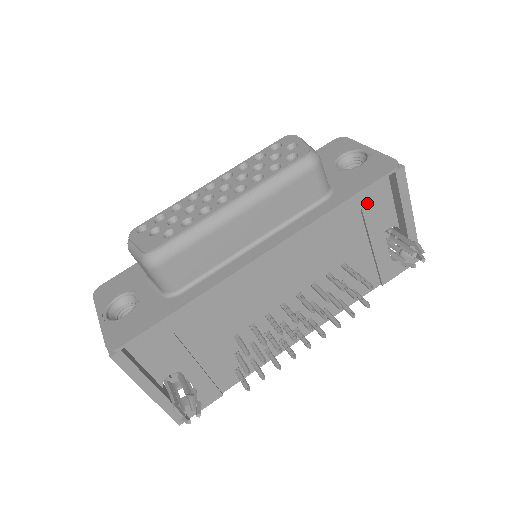
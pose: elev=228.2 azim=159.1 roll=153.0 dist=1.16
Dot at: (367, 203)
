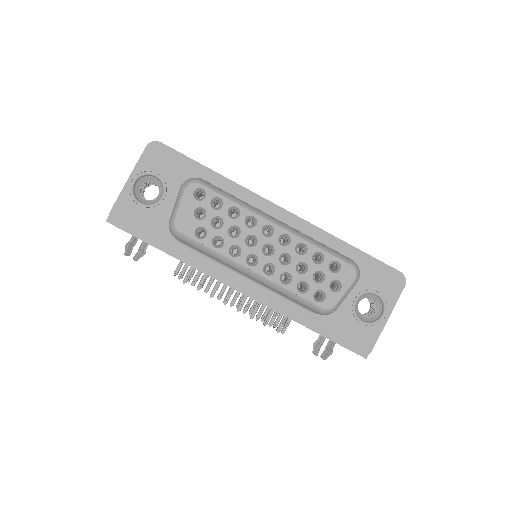
Dot at: occluded
